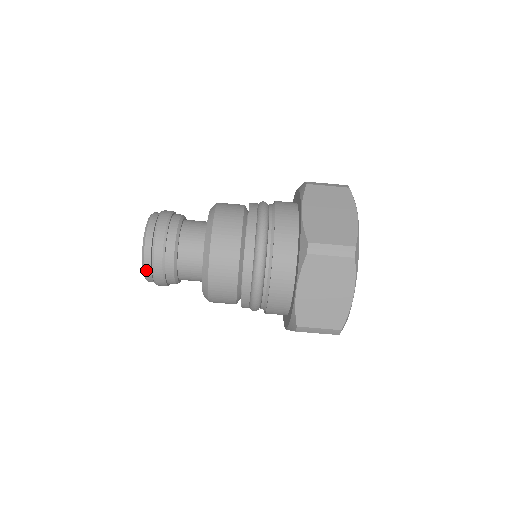
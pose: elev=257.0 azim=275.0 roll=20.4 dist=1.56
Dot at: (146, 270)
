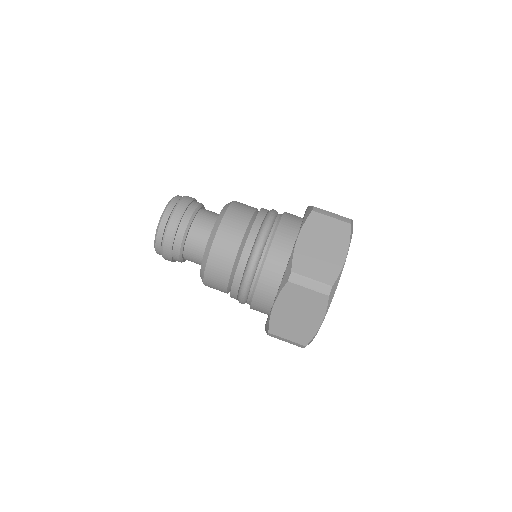
Dot at: (157, 248)
